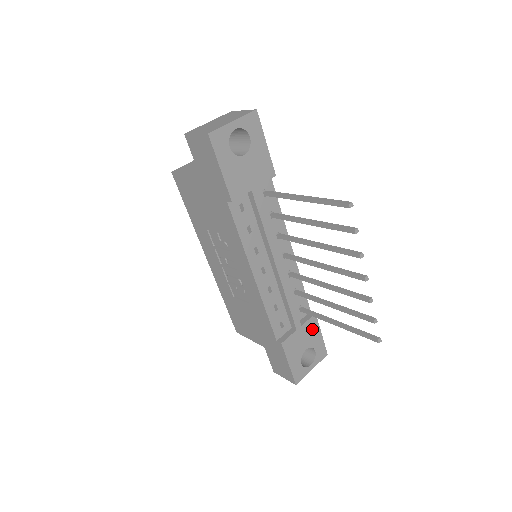
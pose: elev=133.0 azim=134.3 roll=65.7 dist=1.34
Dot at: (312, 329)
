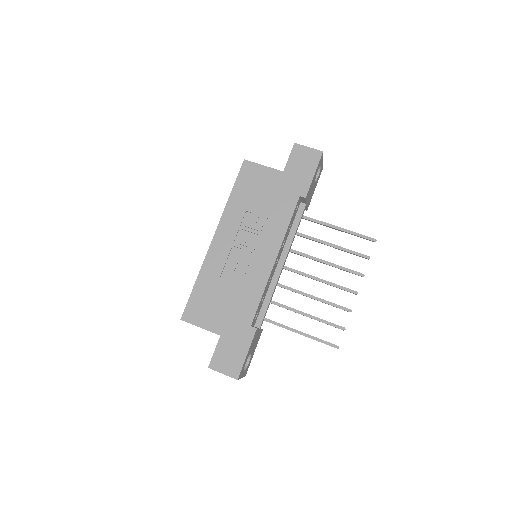
Dot at: (257, 340)
